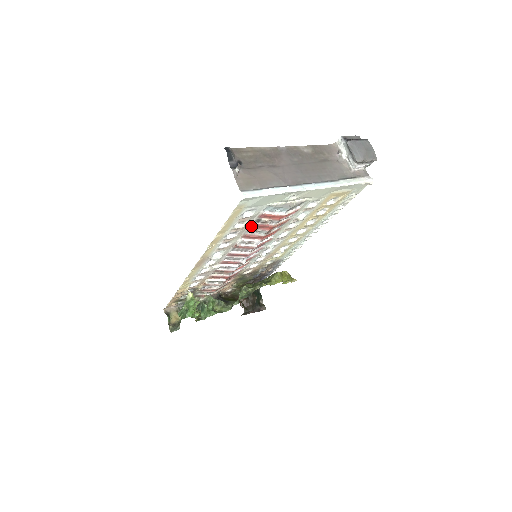
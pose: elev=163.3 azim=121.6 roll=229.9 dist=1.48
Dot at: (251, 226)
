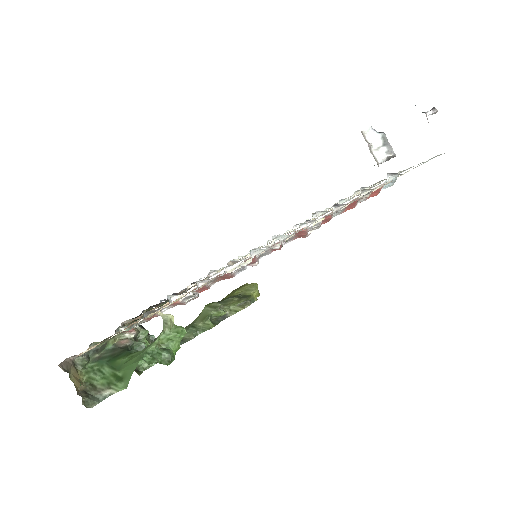
Dot at: occluded
